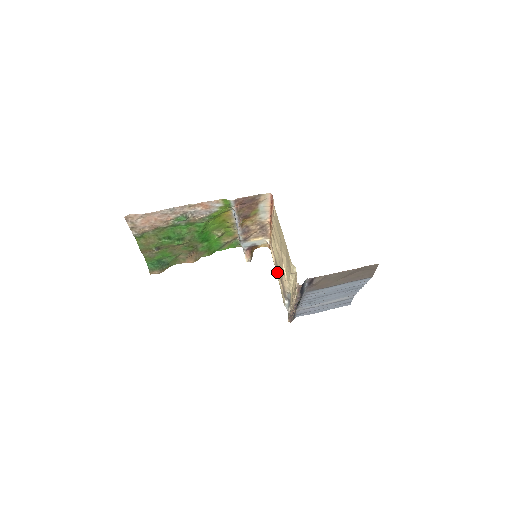
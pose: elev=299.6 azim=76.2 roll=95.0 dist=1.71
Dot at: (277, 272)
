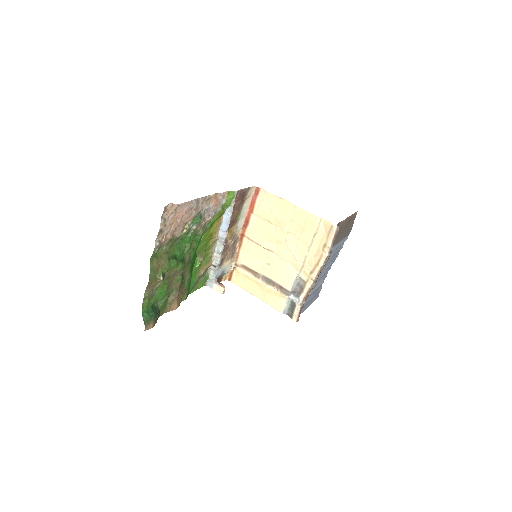
Dot at: (263, 281)
